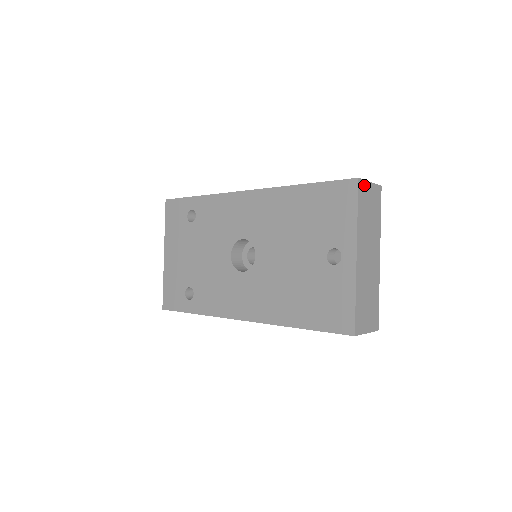
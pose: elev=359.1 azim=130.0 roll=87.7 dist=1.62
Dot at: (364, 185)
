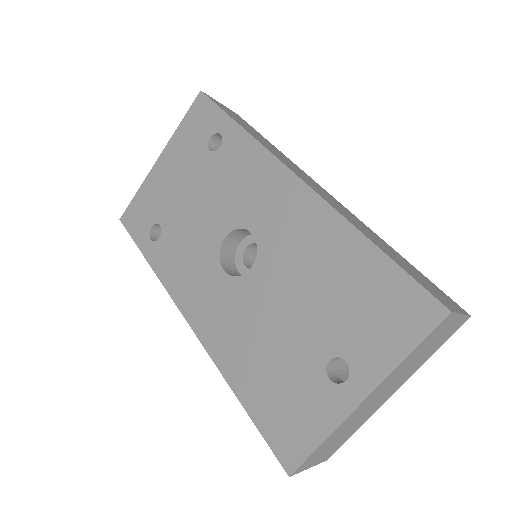
Dot at: (450, 319)
